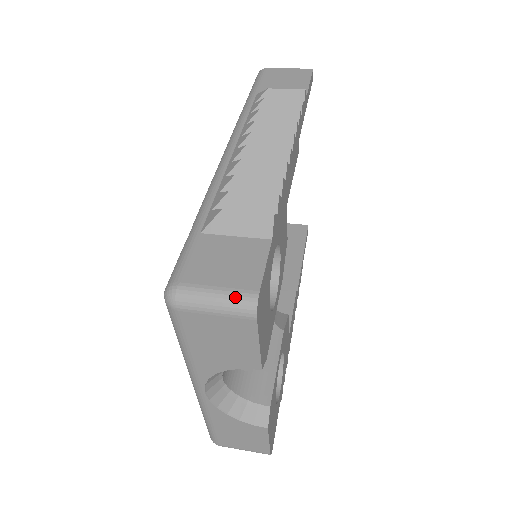
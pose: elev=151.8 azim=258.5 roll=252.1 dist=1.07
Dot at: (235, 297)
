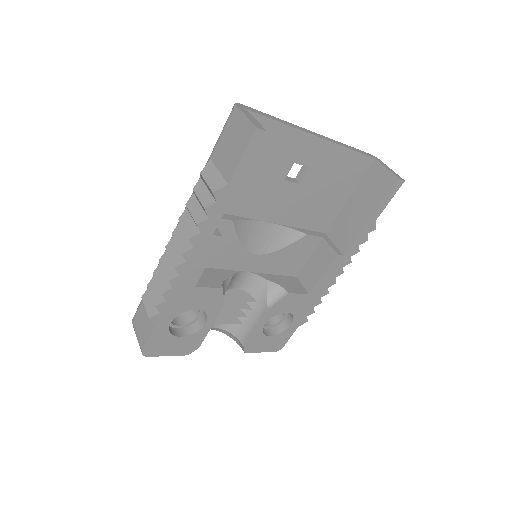
Dot at: (139, 345)
